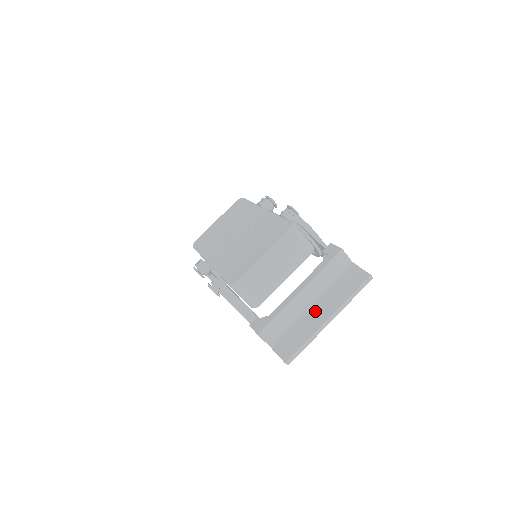
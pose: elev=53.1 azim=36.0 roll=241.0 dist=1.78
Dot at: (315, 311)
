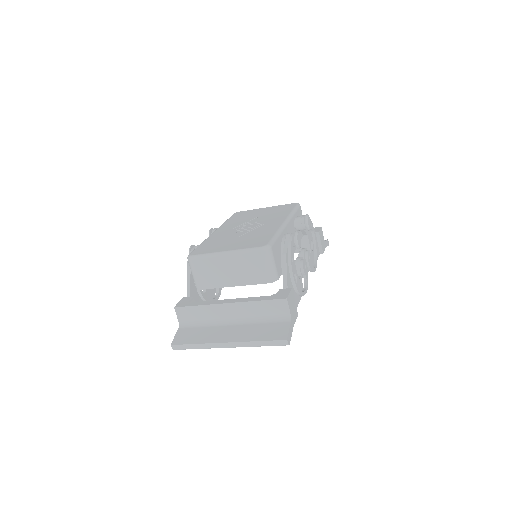
Dot at: (227, 329)
